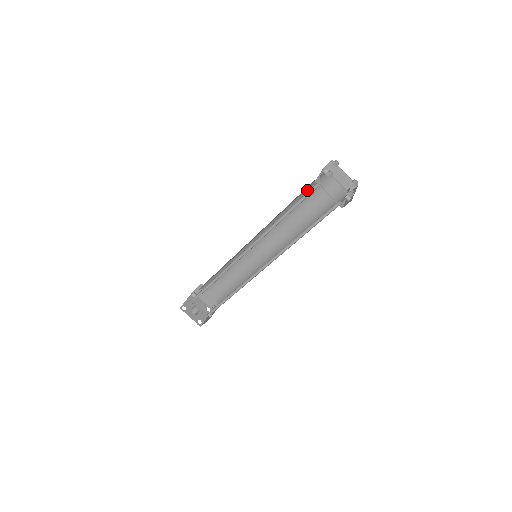
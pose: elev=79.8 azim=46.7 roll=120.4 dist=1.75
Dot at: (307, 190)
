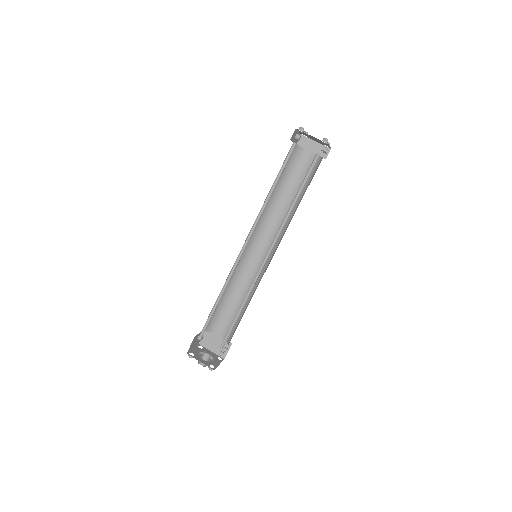
Dot at: (287, 168)
